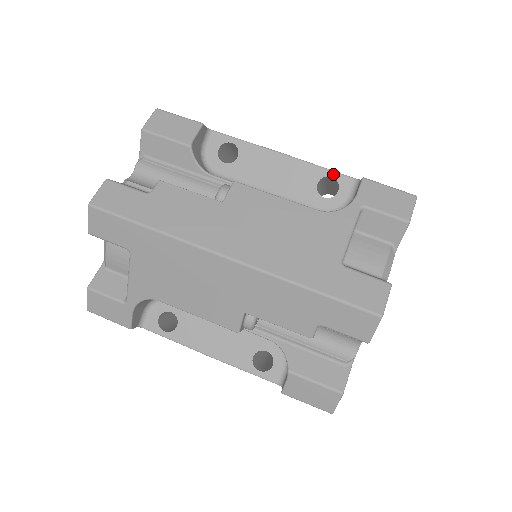
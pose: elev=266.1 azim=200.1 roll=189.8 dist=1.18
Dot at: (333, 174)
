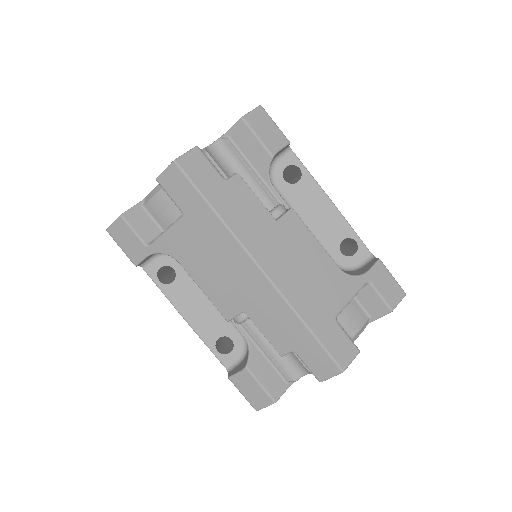
Dot at: (358, 240)
